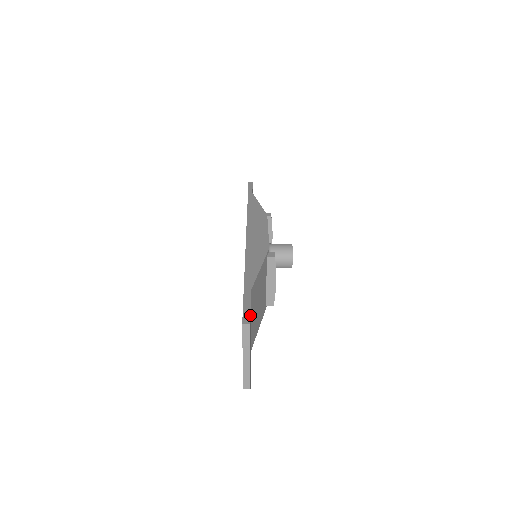
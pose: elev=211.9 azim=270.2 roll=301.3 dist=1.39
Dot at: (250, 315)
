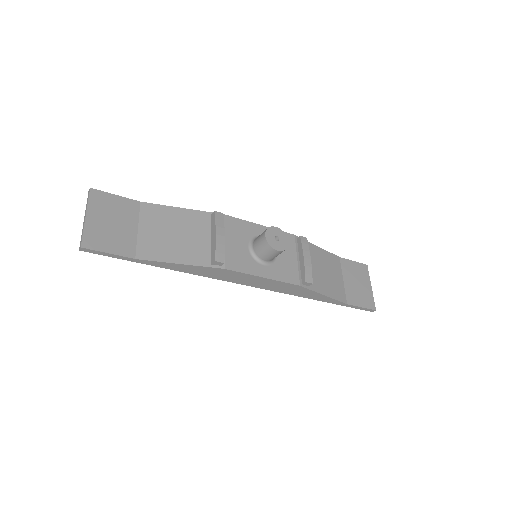
Dot at: (109, 196)
